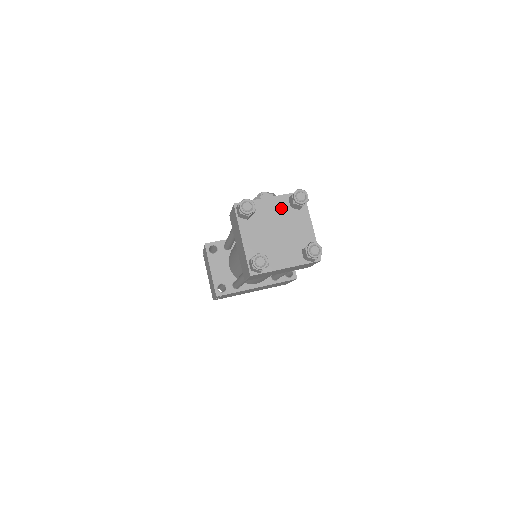
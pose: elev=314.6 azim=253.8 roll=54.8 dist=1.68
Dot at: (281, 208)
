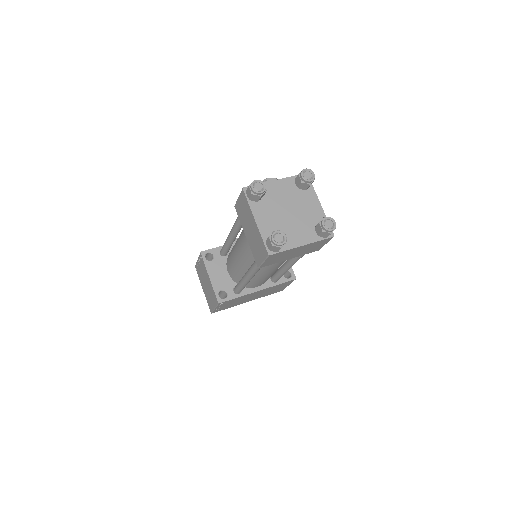
Dot at: (288, 189)
